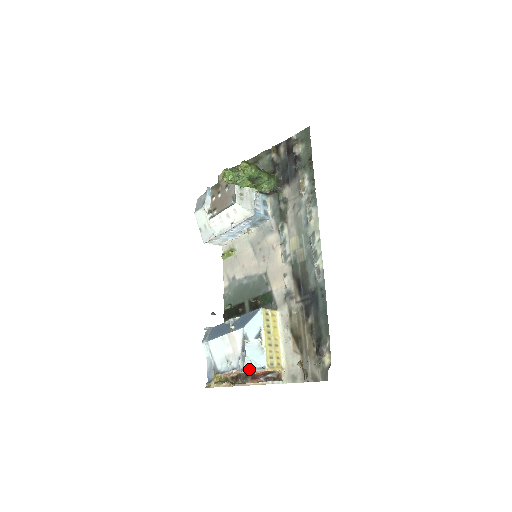
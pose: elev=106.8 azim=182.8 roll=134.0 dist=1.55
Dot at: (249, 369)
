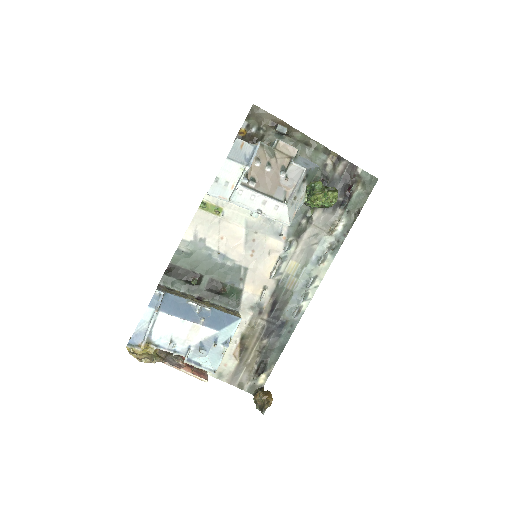
Dot at: (198, 365)
